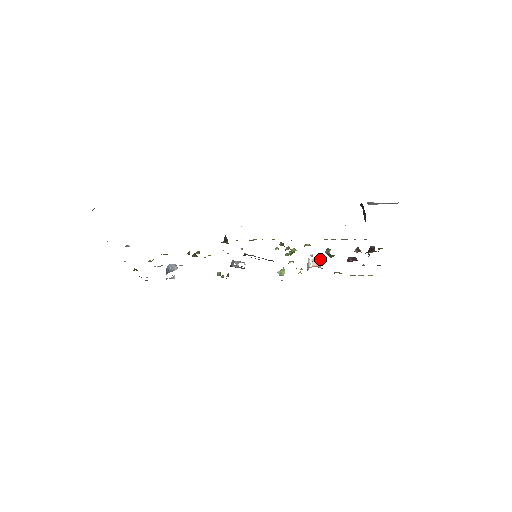
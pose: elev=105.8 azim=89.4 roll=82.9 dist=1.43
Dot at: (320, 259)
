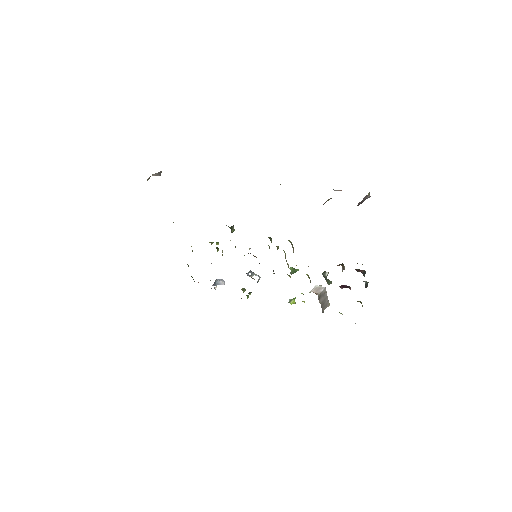
Dot at: (323, 289)
